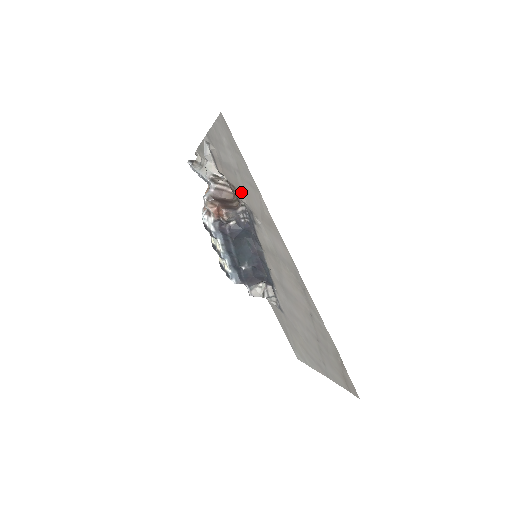
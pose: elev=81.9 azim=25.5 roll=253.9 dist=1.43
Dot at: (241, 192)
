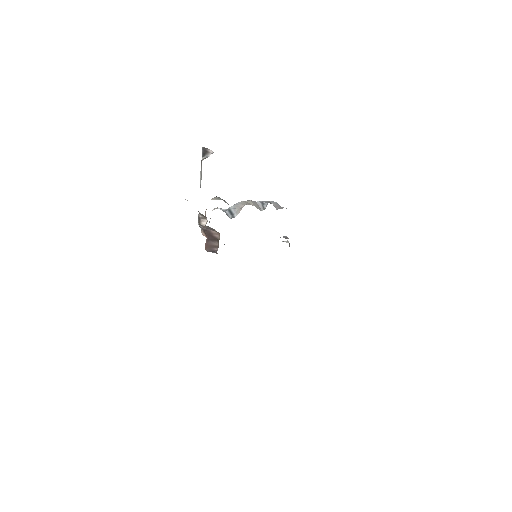
Dot at: occluded
